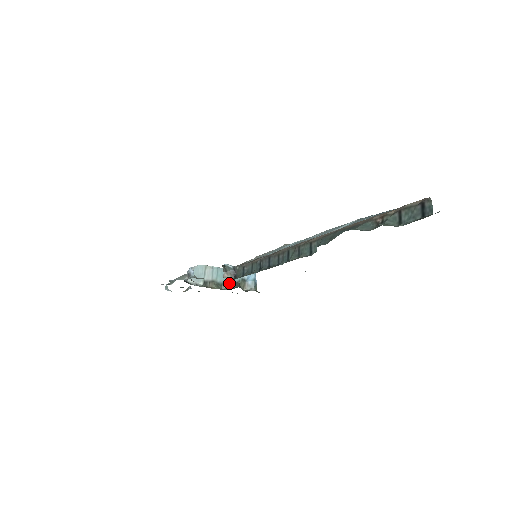
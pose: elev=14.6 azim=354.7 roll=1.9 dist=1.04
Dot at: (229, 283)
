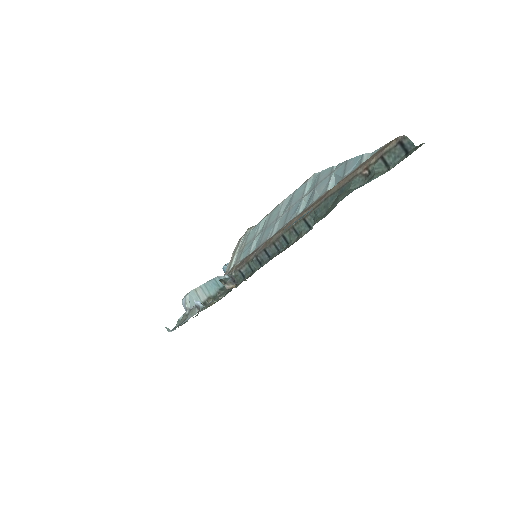
Dot at: (221, 290)
